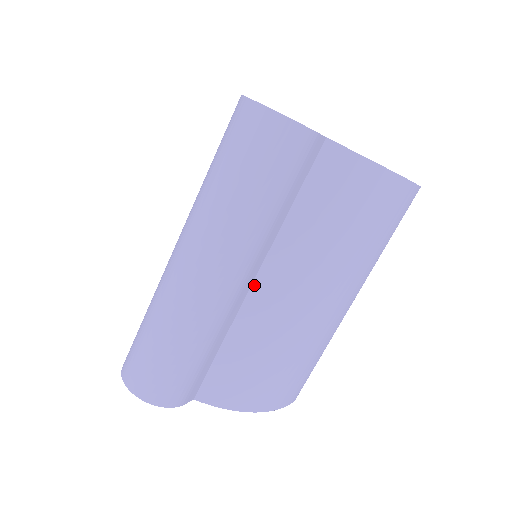
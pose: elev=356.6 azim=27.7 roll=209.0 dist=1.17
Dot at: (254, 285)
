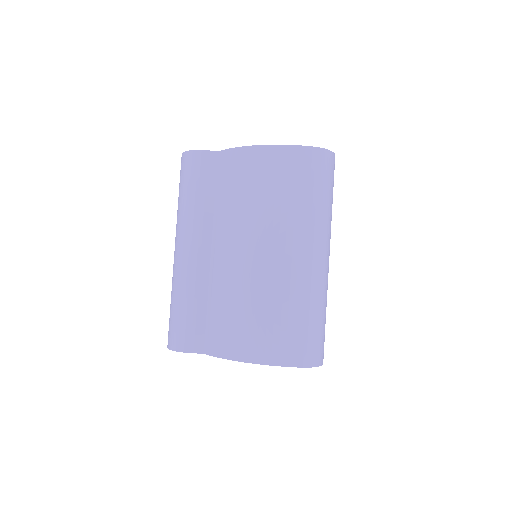
Dot at: (212, 254)
